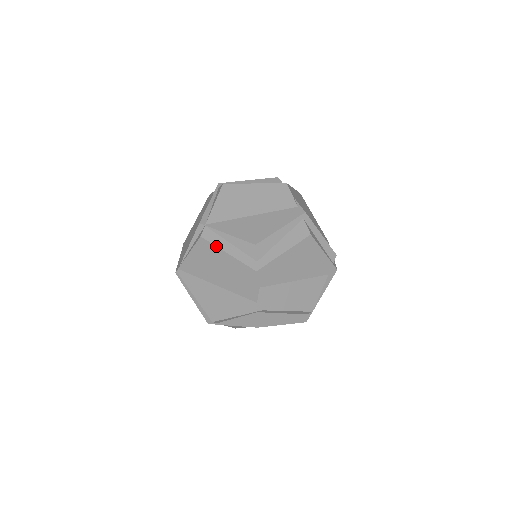
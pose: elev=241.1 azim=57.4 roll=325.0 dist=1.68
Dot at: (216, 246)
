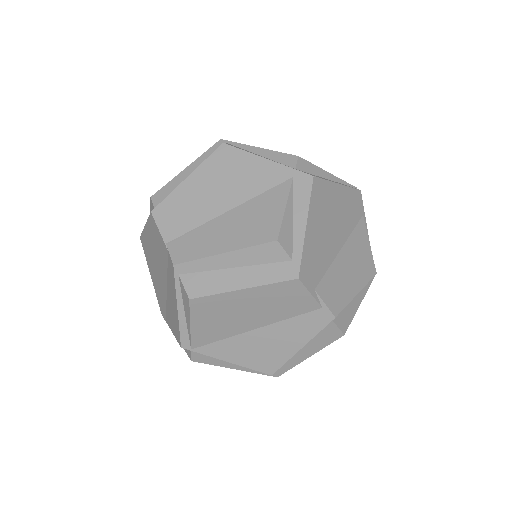
Dot at: occluded
